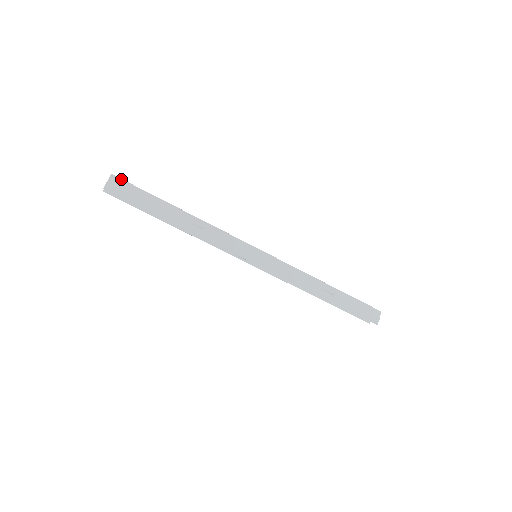
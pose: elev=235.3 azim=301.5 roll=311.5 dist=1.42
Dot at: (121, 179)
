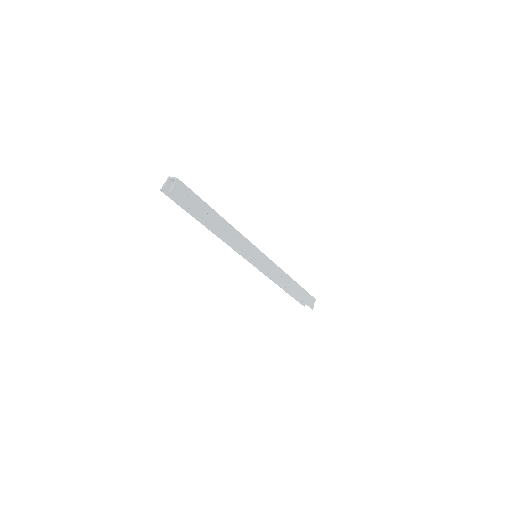
Dot at: (184, 184)
